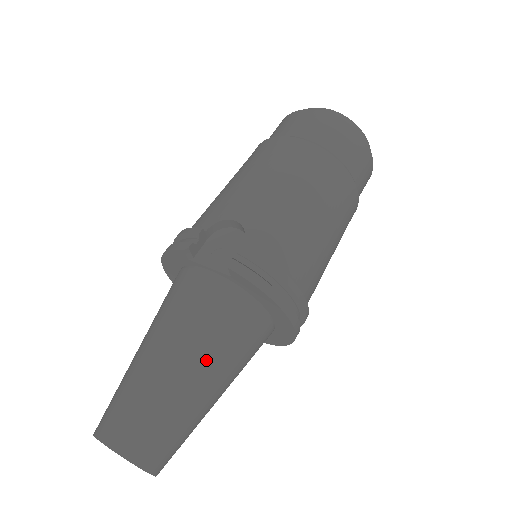
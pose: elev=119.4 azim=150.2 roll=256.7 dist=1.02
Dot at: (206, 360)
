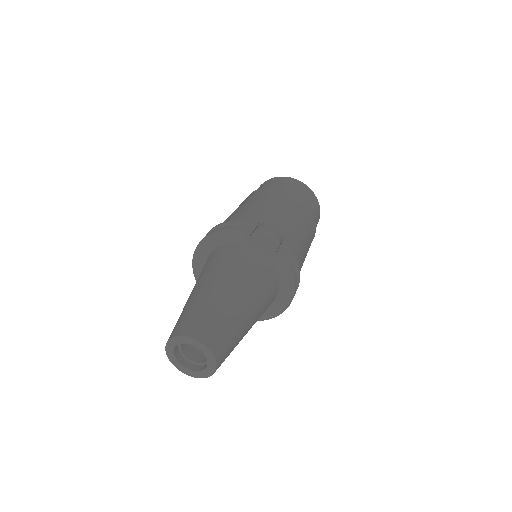
Dot at: (255, 305)
